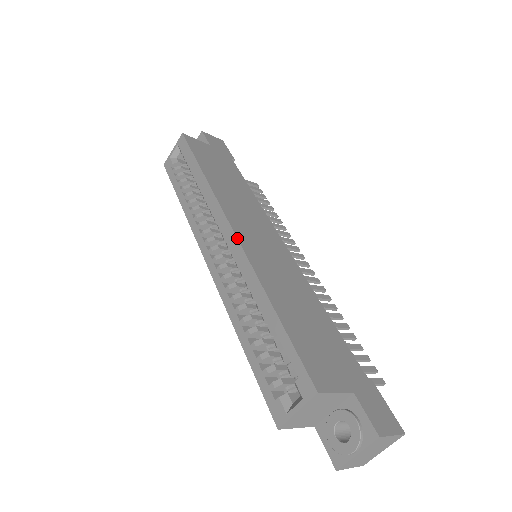
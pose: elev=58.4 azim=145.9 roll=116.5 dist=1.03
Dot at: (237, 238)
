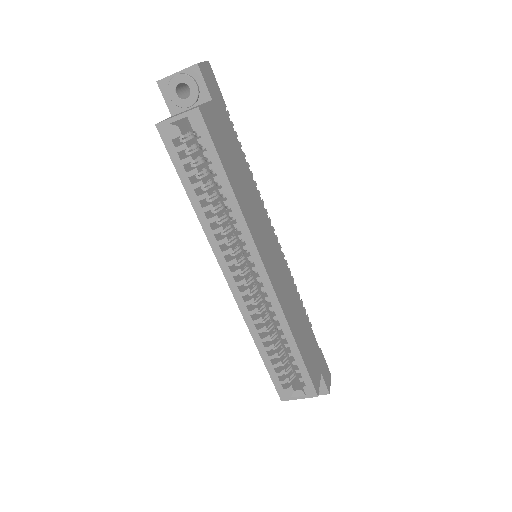
Dot at: (271, 283)
